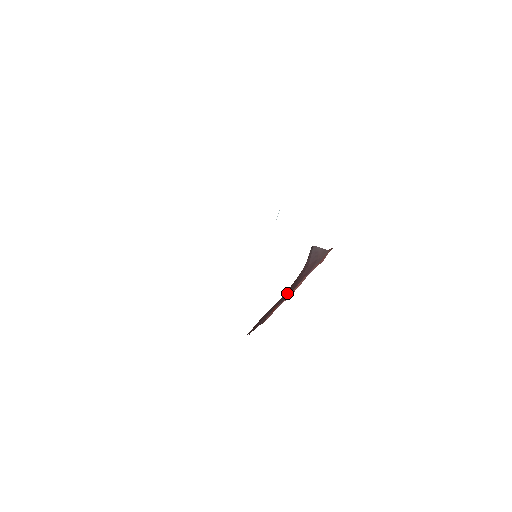
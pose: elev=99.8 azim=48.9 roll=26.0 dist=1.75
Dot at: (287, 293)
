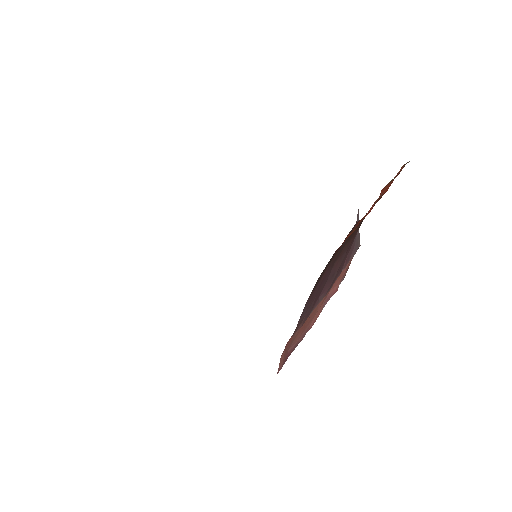
Dot at: occluded
